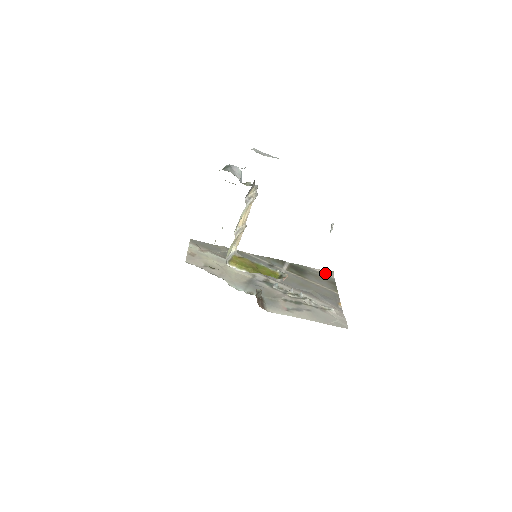
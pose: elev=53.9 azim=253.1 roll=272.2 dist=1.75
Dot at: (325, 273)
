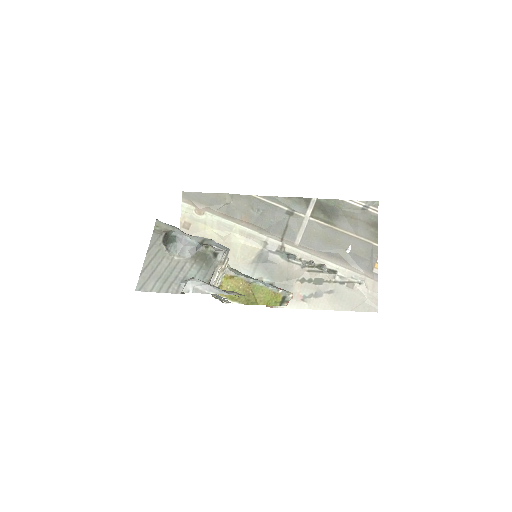
Dot at: (366, 206)
